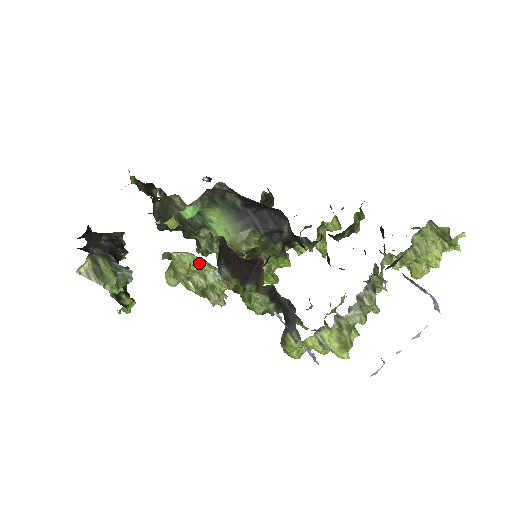
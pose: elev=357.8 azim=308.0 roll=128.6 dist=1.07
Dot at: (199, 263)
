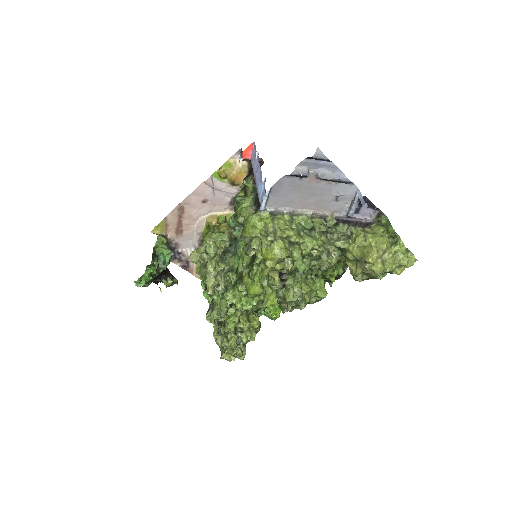
Dot at: (221, 233)
